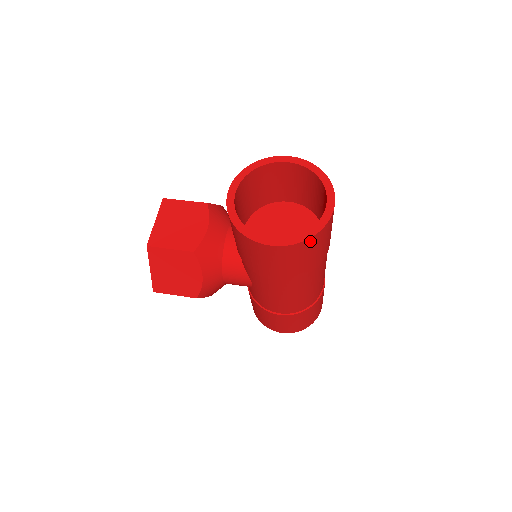
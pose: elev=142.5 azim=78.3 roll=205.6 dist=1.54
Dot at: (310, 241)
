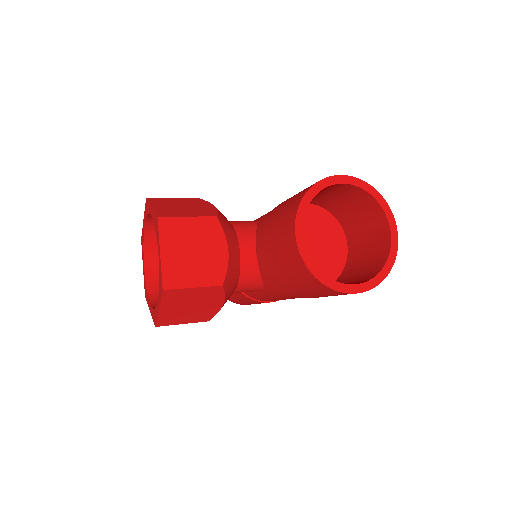
Dot at: occluded
